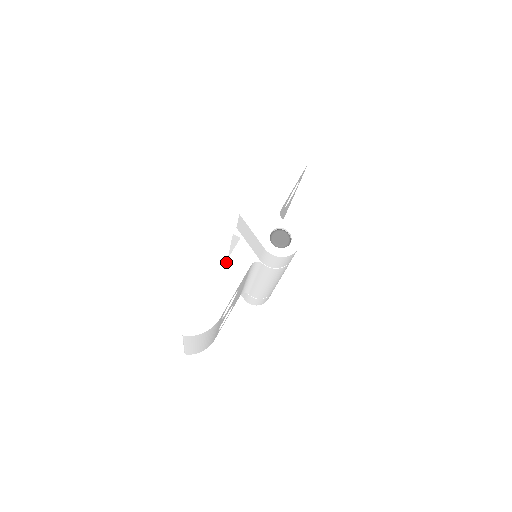
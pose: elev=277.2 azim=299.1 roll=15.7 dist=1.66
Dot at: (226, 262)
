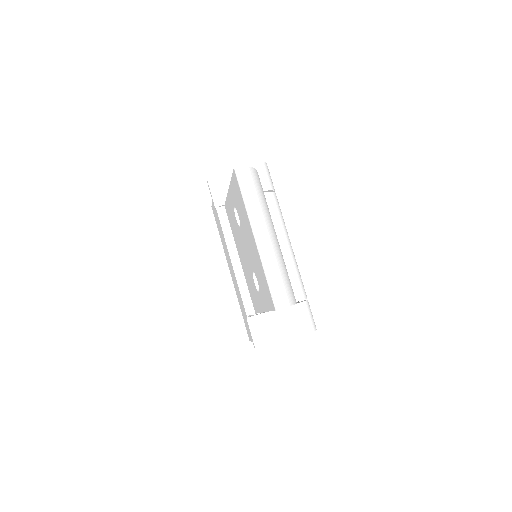
Dot at: occluded
